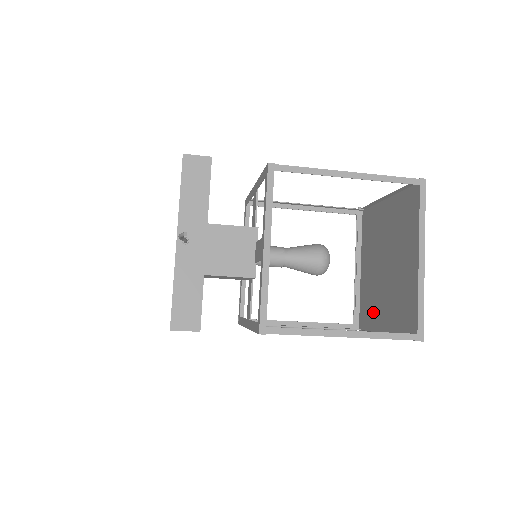
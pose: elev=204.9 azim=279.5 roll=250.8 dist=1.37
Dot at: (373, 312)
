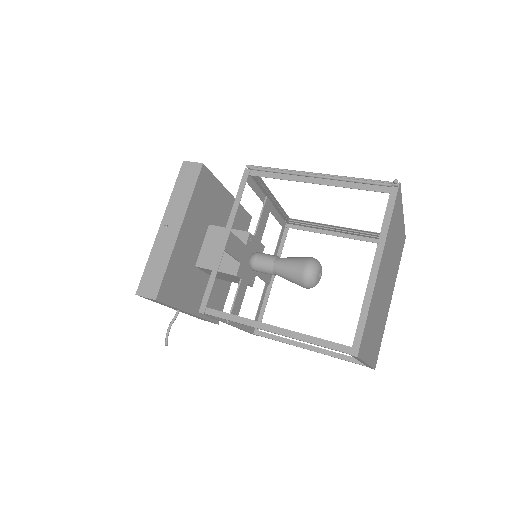
Dot at: (395, 271)
